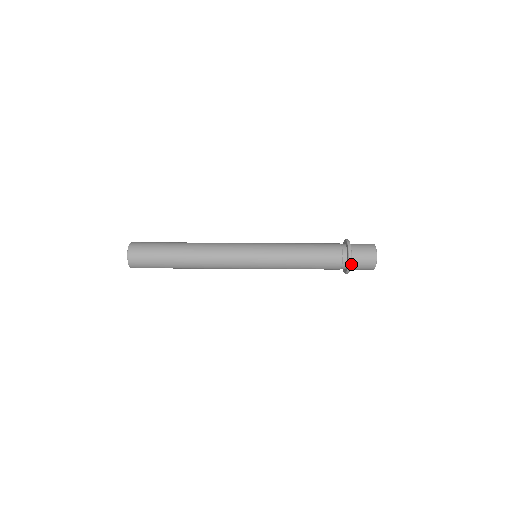
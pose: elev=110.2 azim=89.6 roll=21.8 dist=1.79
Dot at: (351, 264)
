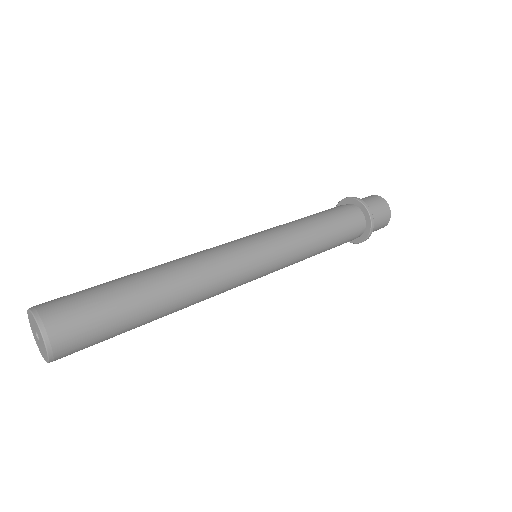
Dot at: occluded
